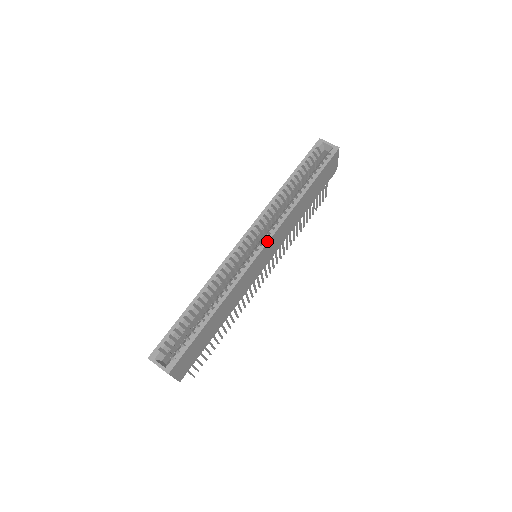
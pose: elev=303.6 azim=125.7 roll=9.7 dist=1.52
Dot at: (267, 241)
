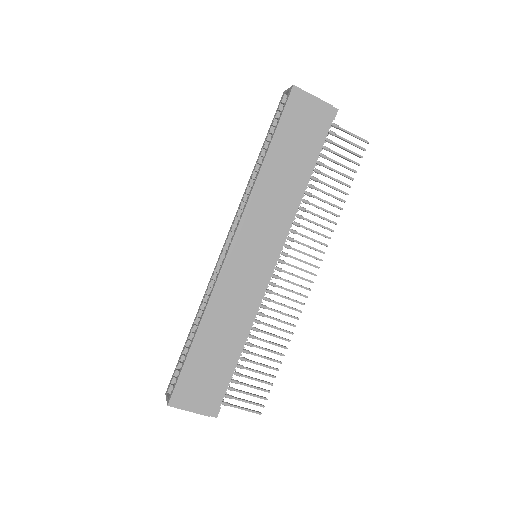
Dot at: (234, 235)
